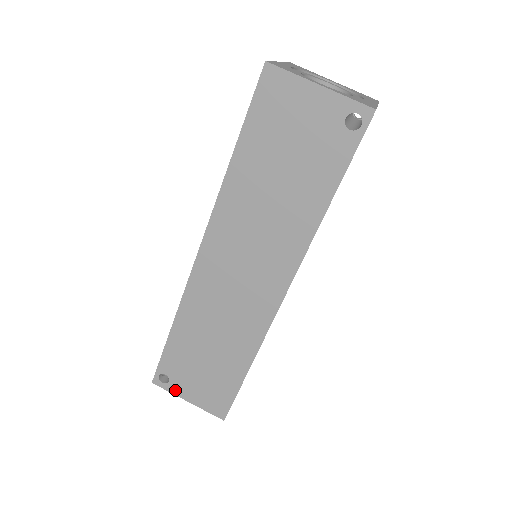
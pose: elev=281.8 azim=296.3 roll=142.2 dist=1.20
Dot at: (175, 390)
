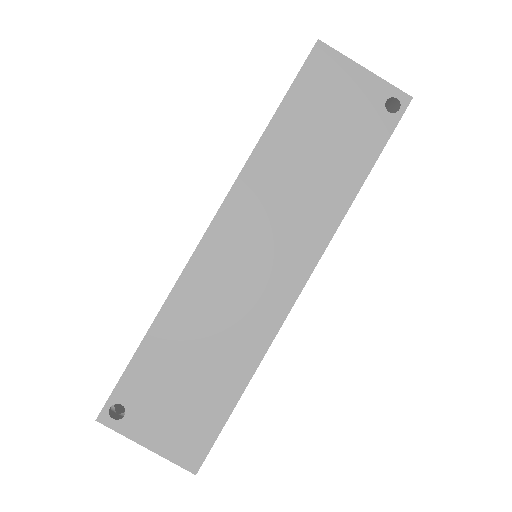
Dot at: (130, 430)
